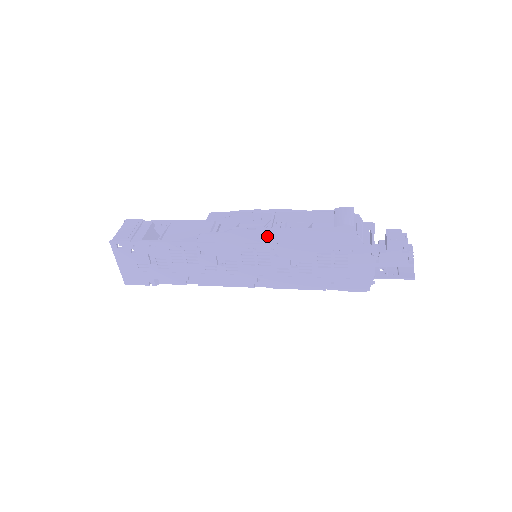
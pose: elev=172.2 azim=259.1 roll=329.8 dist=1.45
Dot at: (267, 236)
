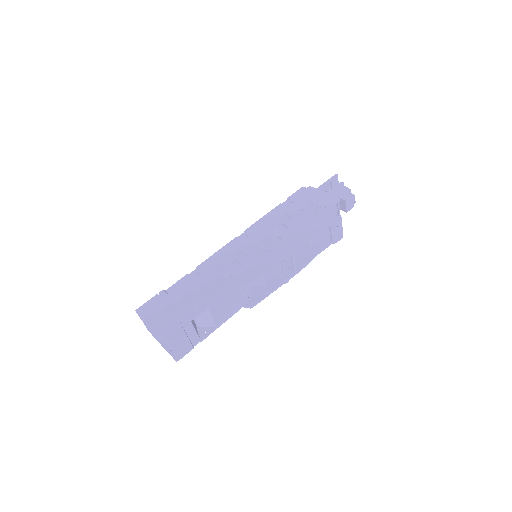
Dot at: occluded
